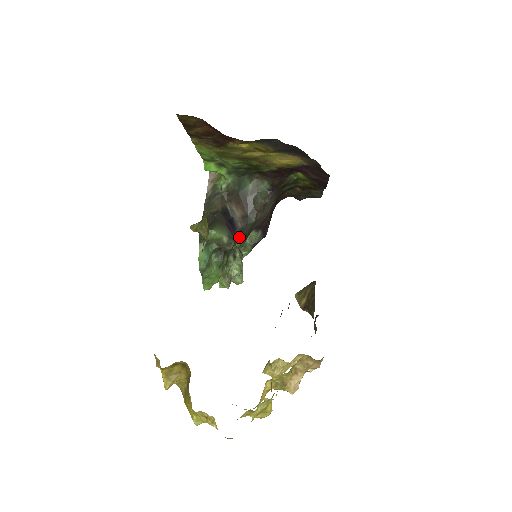
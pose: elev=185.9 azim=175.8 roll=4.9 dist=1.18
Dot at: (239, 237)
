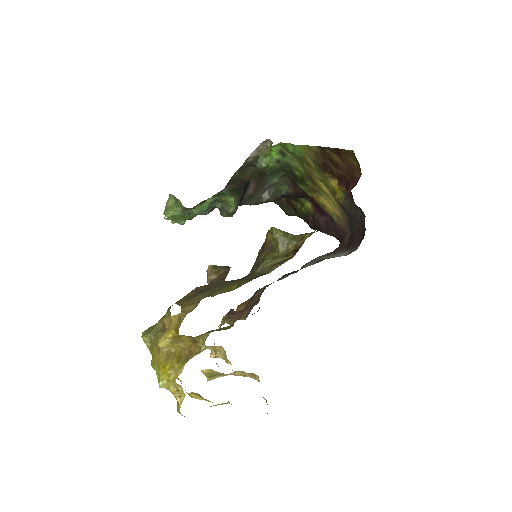
Dot at: occluded
